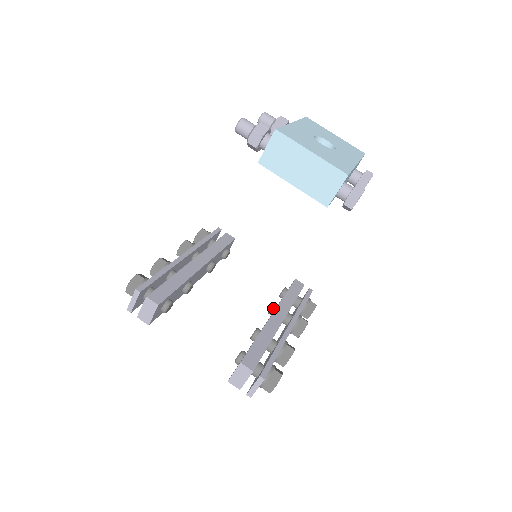
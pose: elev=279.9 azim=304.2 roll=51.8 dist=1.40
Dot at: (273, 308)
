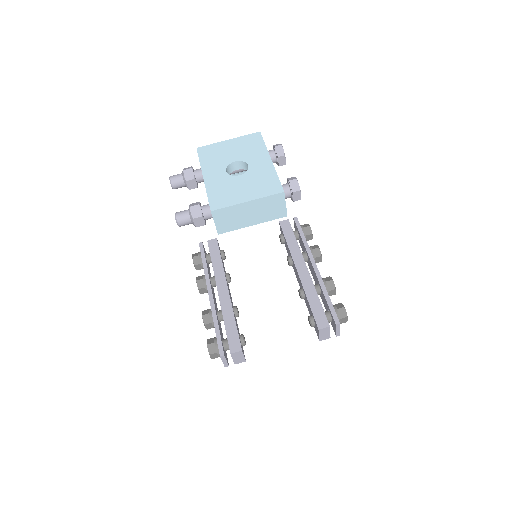
Dot at: (290, 262)
